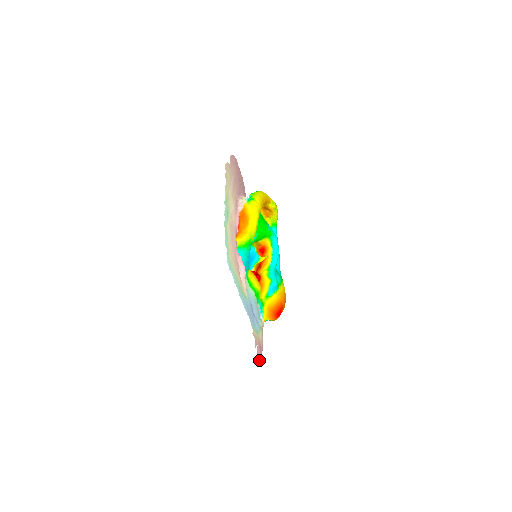
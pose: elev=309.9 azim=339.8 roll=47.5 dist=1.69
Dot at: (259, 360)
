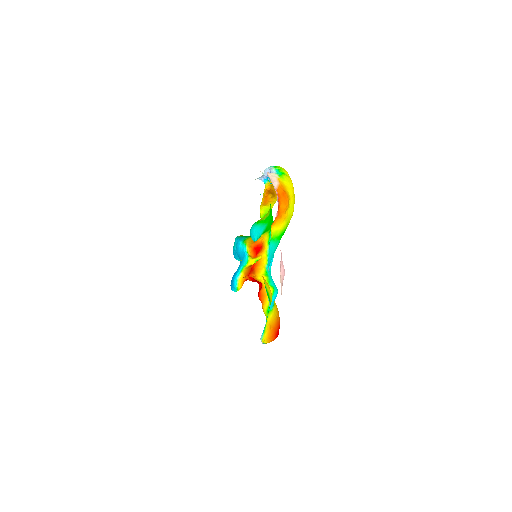
Dot at: occluded
